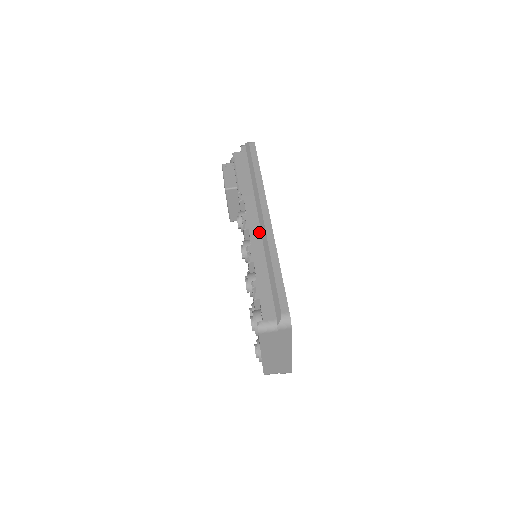
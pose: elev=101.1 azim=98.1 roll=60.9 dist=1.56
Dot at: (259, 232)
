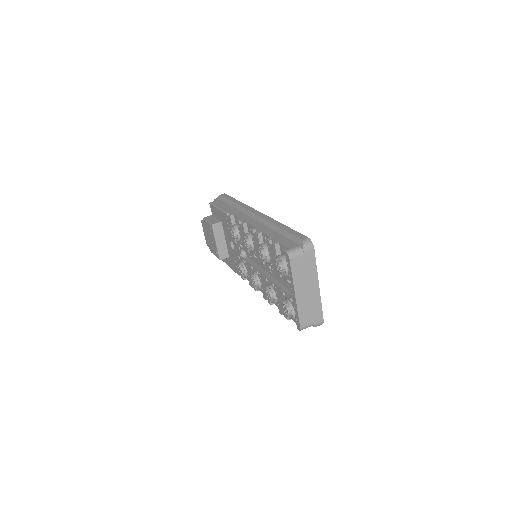
Dot at: (256, 221)
